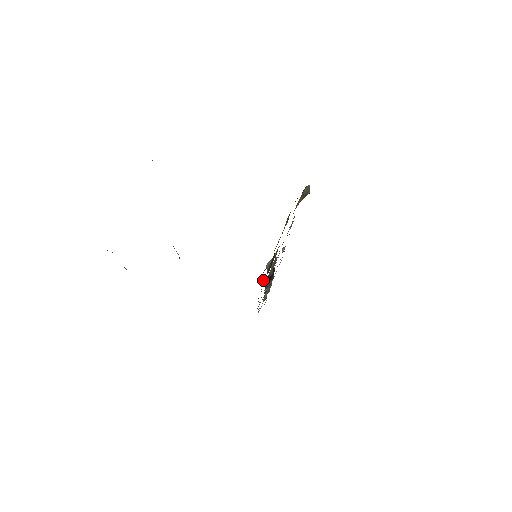
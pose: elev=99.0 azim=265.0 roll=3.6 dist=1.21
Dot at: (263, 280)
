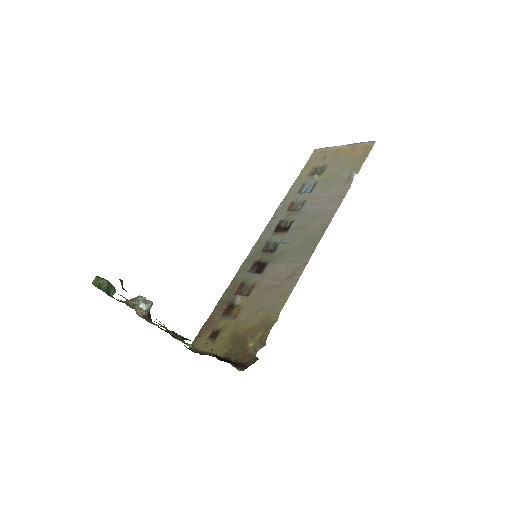
Dot at: (219, 310)
